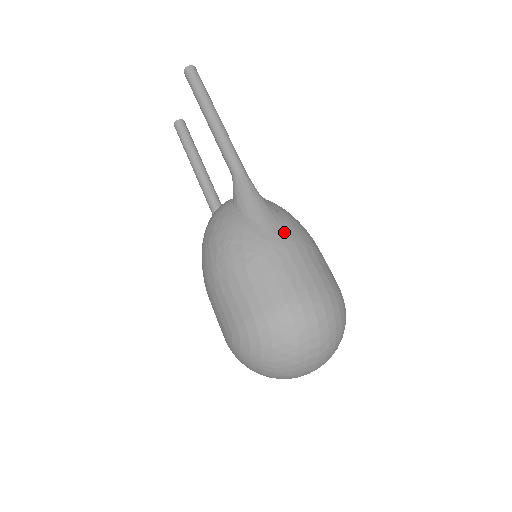
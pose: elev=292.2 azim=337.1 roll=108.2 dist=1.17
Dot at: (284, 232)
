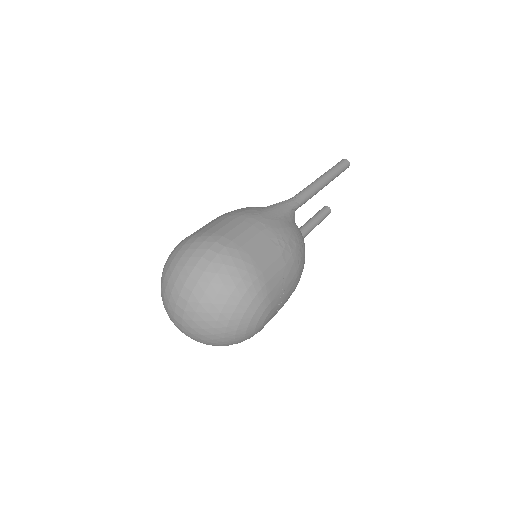
Dot at: (269, 221)
